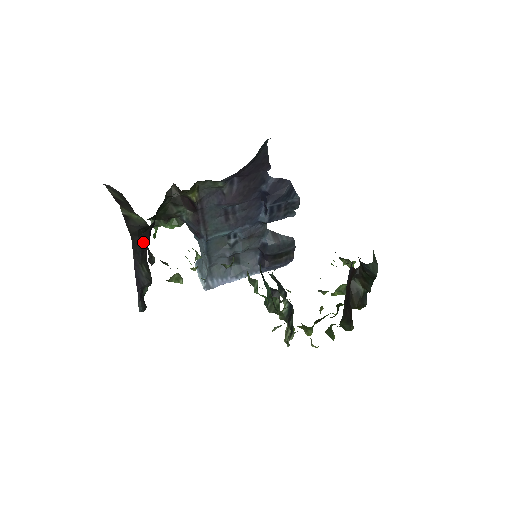
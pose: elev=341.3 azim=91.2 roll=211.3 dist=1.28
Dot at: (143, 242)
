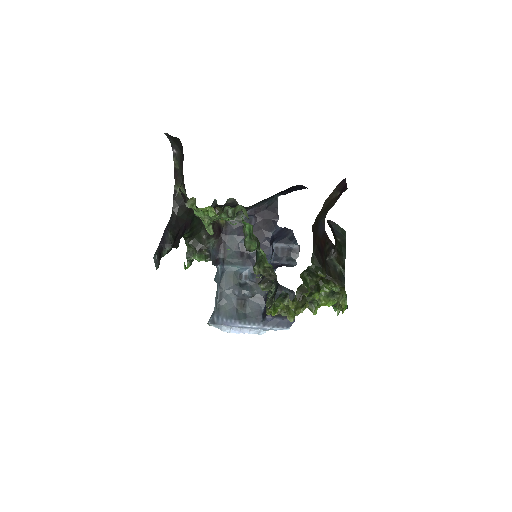
Dot at: (178, 224)
